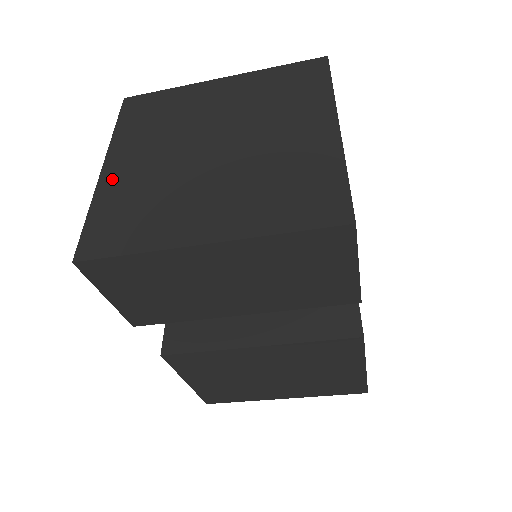
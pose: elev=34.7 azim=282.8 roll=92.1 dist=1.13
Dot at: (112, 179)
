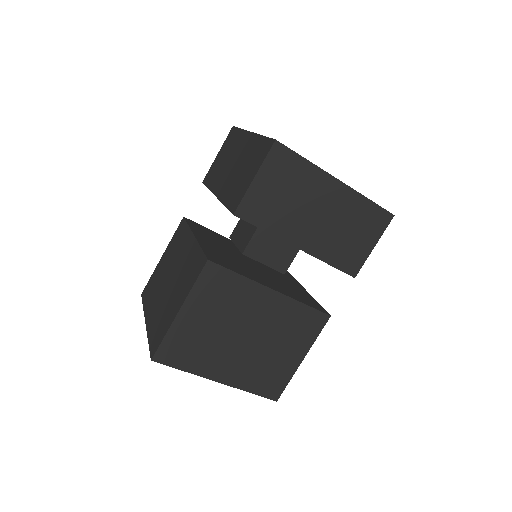
Dot at: occluded
